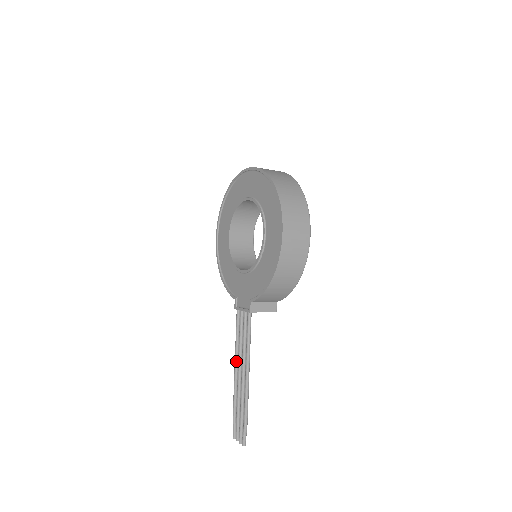
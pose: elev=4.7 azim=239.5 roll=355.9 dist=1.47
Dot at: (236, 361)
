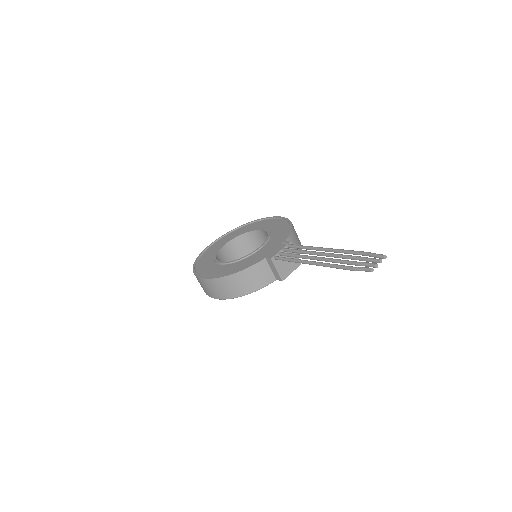
Dot at: occluded
